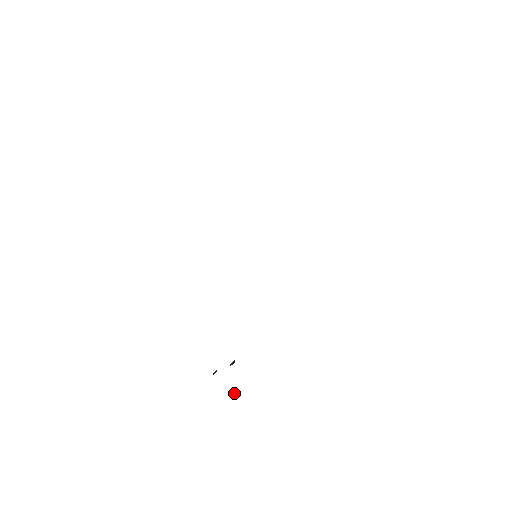
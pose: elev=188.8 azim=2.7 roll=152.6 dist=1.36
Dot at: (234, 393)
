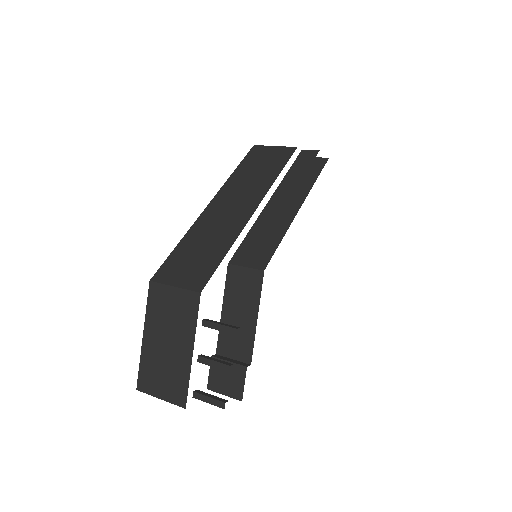
Dot at: (196, 393)
